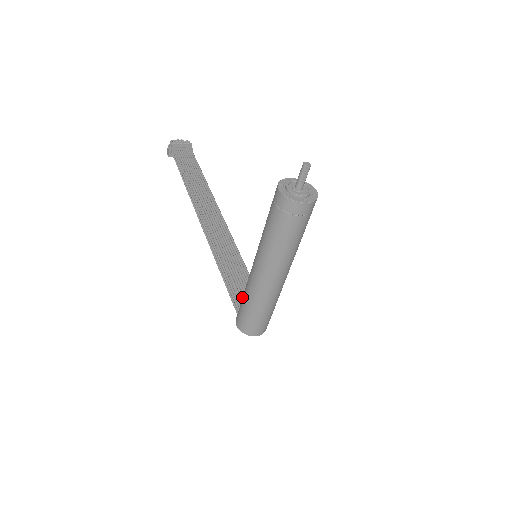
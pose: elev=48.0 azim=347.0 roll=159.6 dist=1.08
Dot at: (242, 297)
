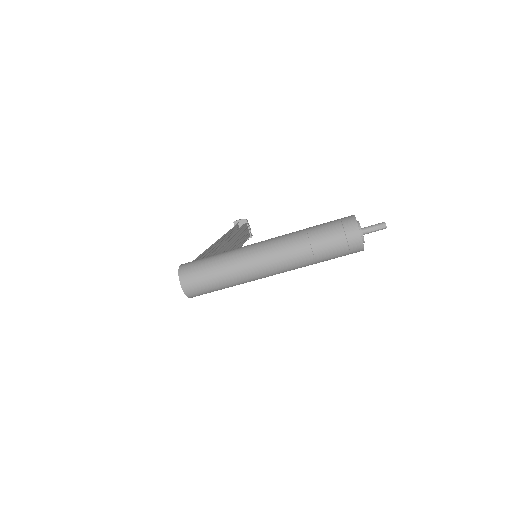
Dot at: occluded
